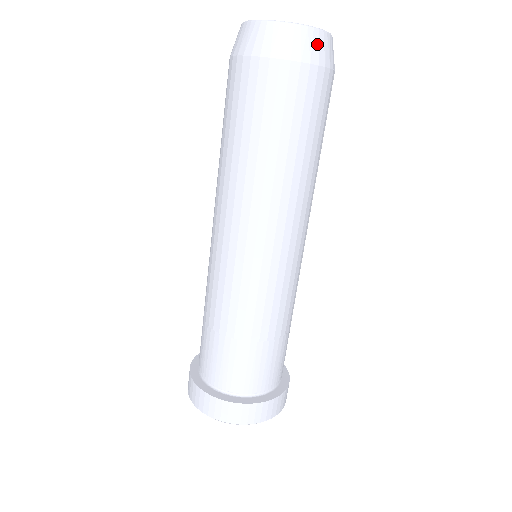
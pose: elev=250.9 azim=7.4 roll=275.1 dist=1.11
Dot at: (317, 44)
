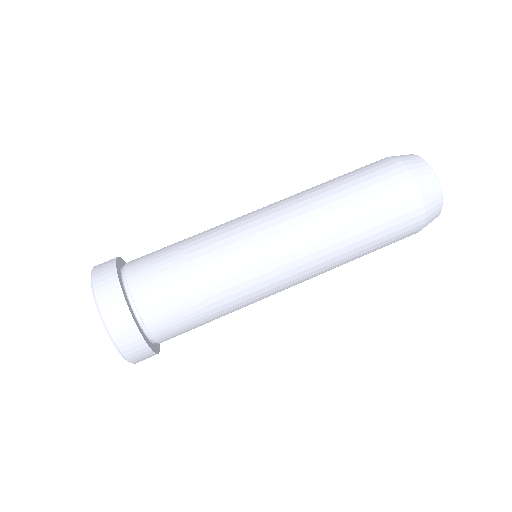
Dot at: (416, 162)
